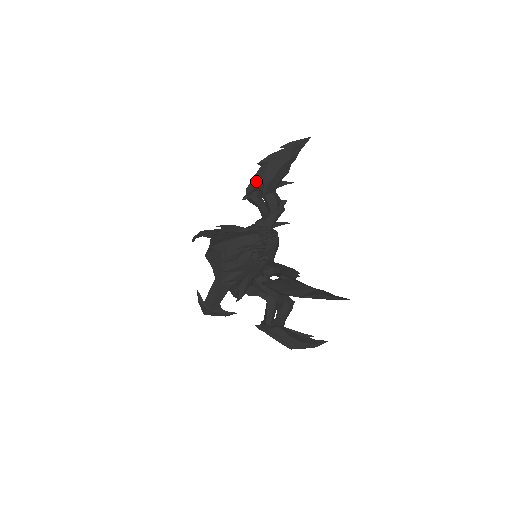
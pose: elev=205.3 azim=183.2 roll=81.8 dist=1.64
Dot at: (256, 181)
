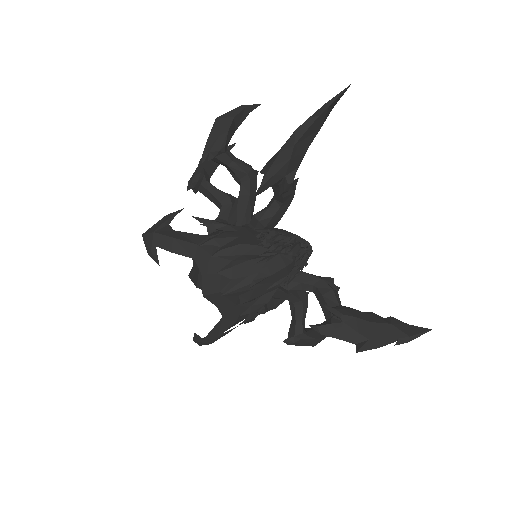
Dot at: (273, 177)
